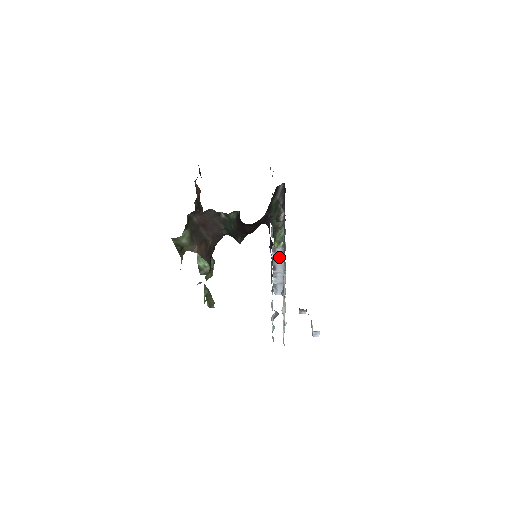
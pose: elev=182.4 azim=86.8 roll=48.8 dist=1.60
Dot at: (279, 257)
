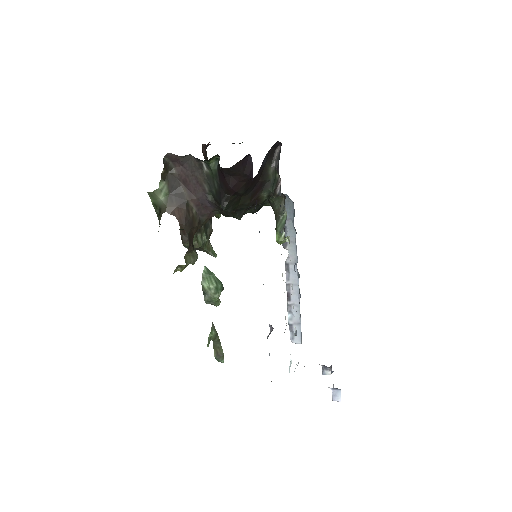
Dot at: (293, 279)
